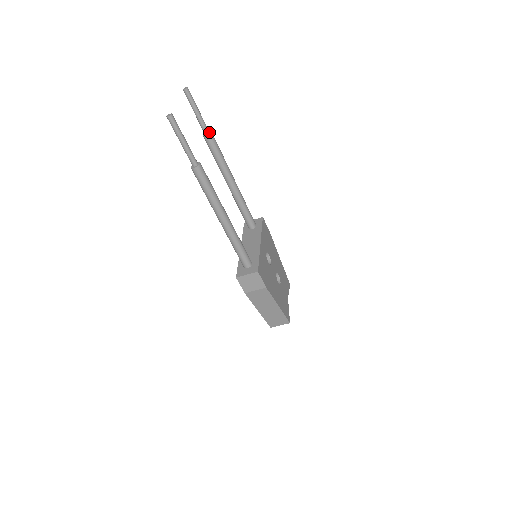
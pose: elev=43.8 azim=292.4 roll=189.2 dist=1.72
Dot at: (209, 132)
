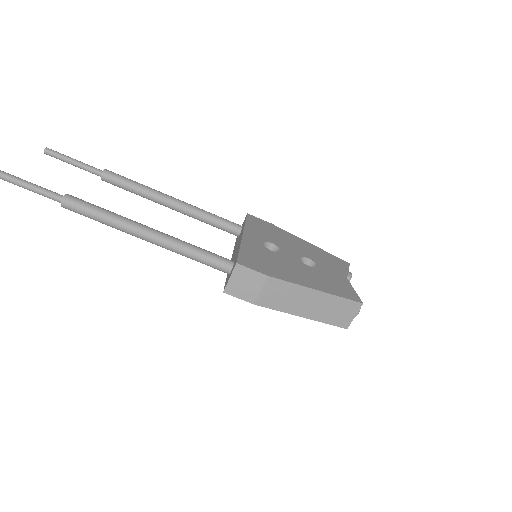
Dot at: (103, 171)
